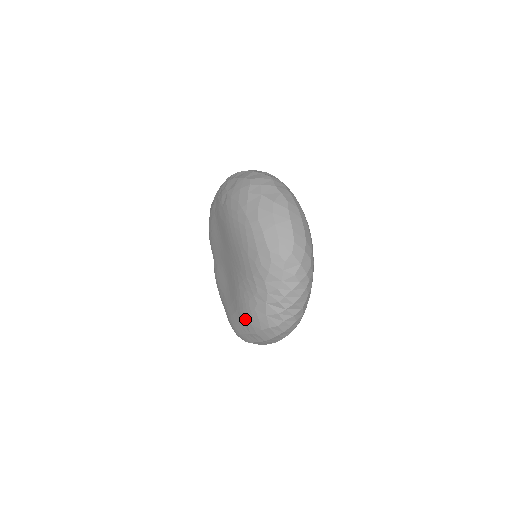
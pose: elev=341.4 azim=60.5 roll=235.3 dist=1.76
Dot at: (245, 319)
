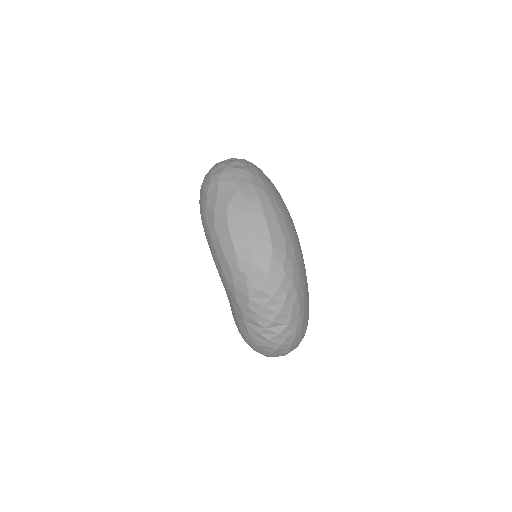
Dot at: occluded
